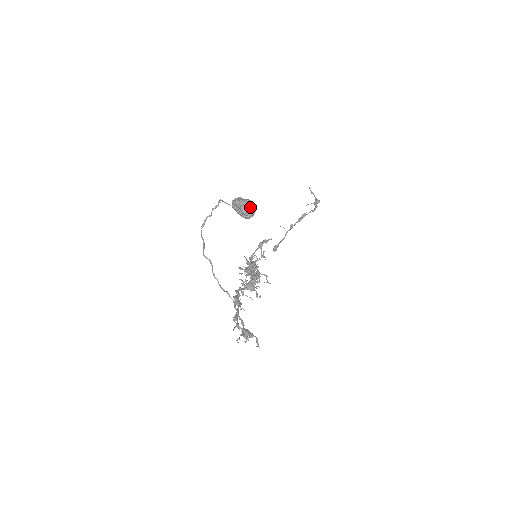
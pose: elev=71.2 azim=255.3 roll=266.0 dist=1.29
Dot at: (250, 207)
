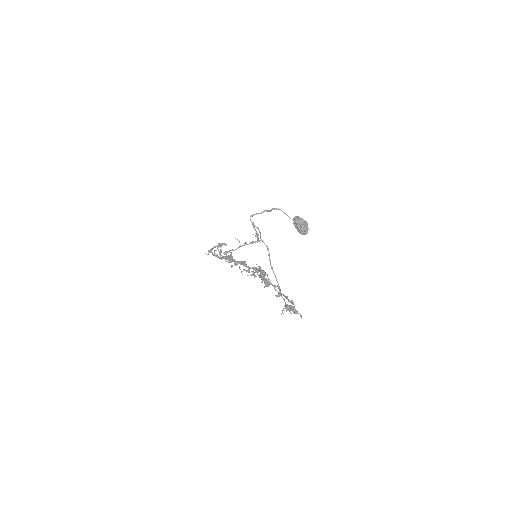
Dot at: (308, 228)
